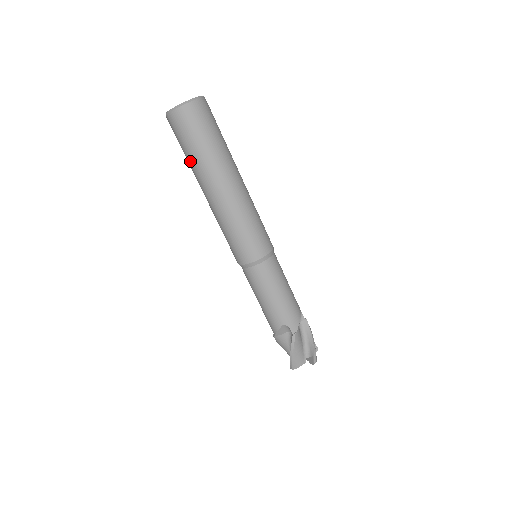
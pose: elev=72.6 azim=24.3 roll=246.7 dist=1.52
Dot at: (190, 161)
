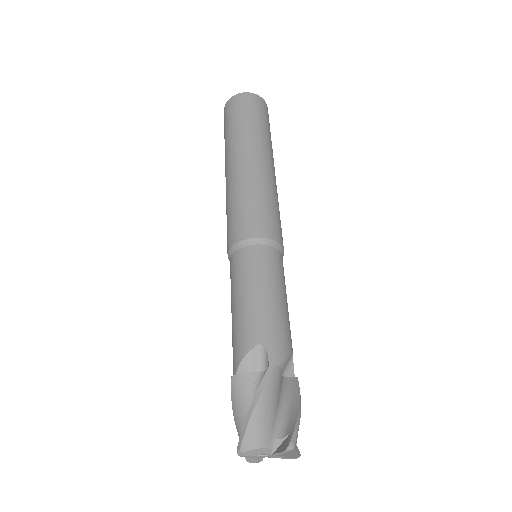
Dot at: (229, 136)
